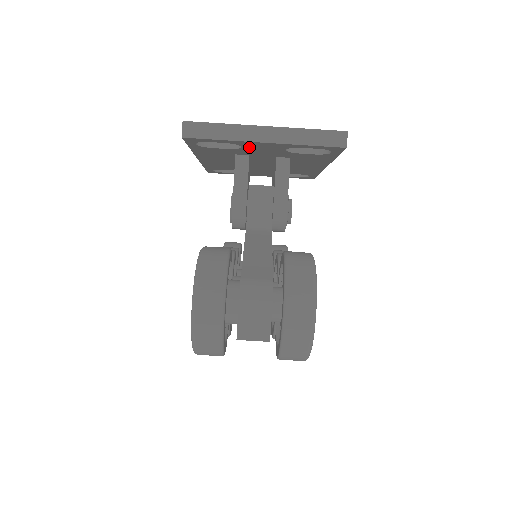
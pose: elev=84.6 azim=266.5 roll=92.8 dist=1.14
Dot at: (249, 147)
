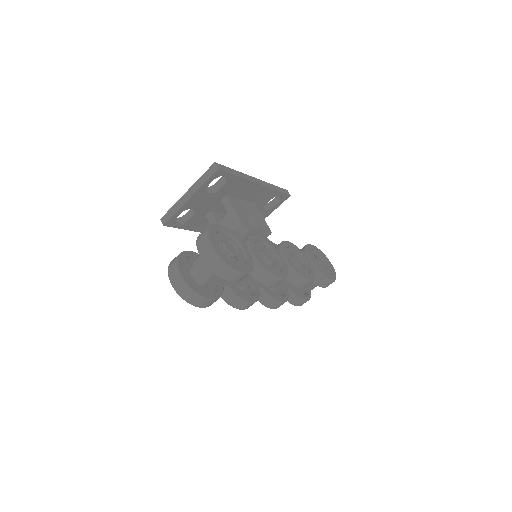
Dot at: (195, 206)
